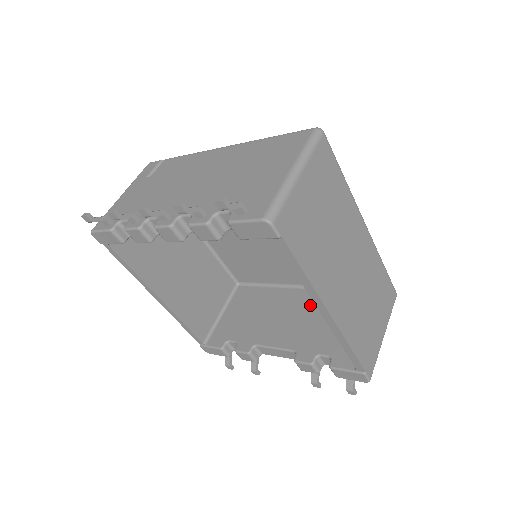
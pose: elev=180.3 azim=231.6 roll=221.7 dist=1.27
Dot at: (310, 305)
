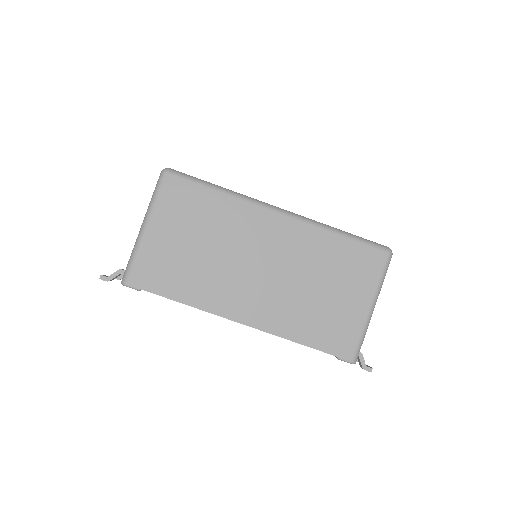
Dot at: occluded
